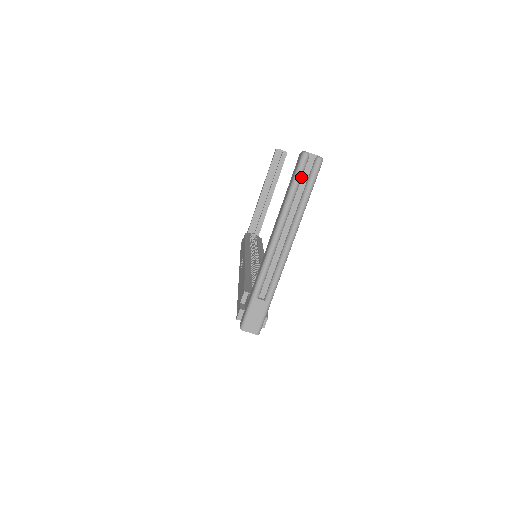
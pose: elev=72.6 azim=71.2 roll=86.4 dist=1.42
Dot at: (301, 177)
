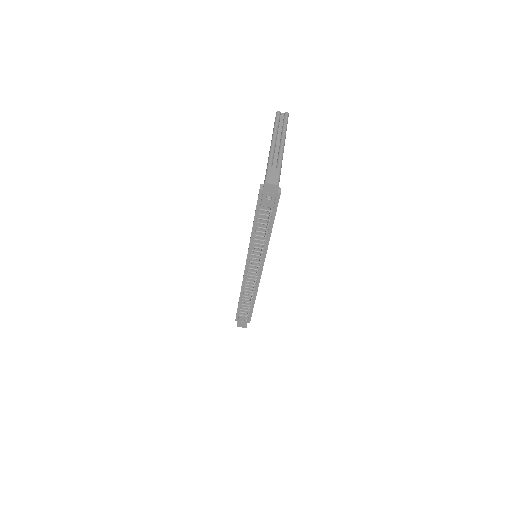
Dot at: (279, 119)
